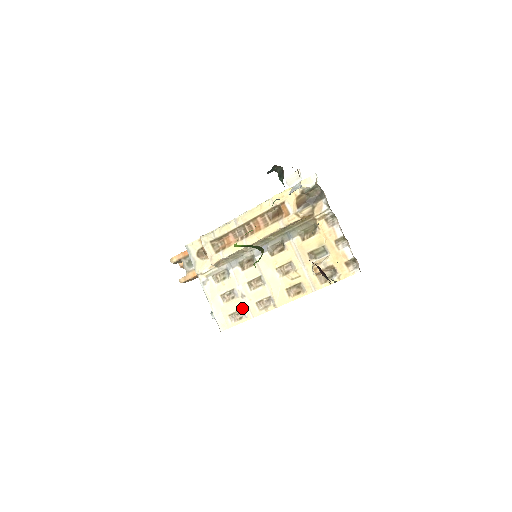
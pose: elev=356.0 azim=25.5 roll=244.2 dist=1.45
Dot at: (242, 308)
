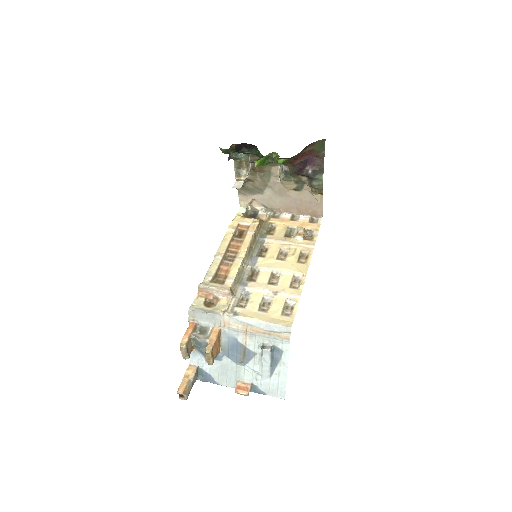
Dot at: (285, 300)
